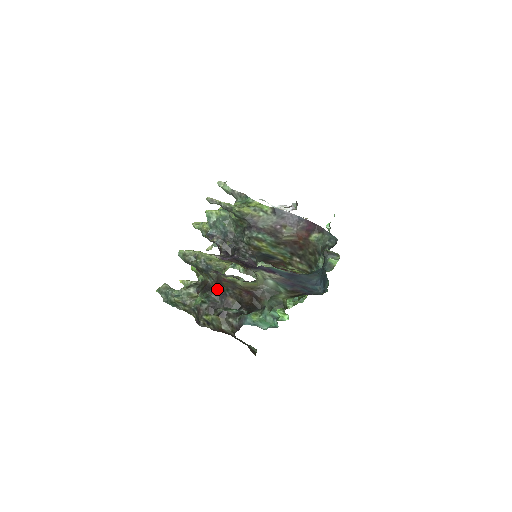
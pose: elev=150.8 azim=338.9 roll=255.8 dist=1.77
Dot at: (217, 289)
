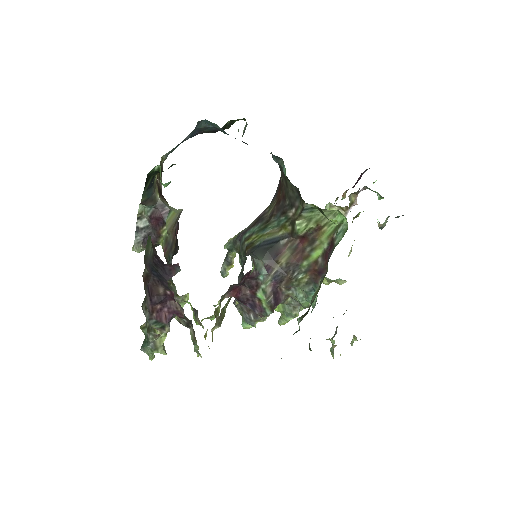
Dot at: occluded
